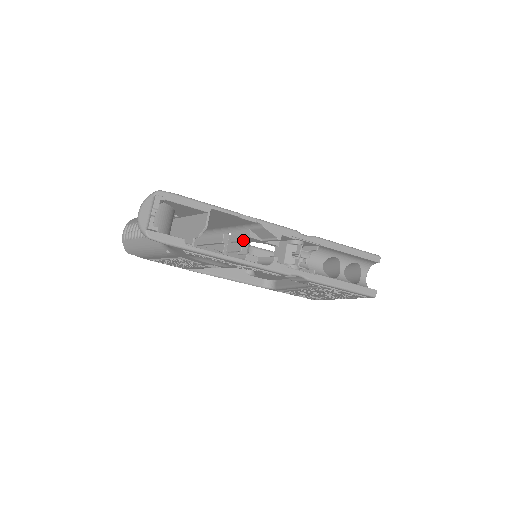
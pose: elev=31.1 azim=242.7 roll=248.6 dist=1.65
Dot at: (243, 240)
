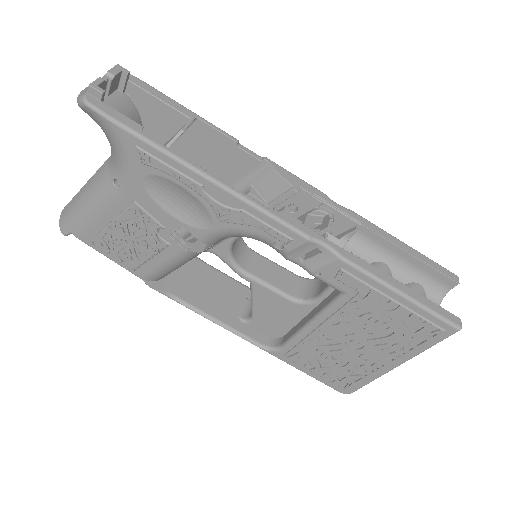
Dot at: occluded
